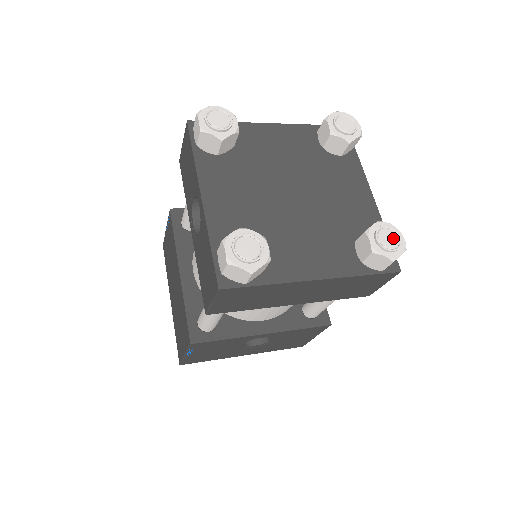
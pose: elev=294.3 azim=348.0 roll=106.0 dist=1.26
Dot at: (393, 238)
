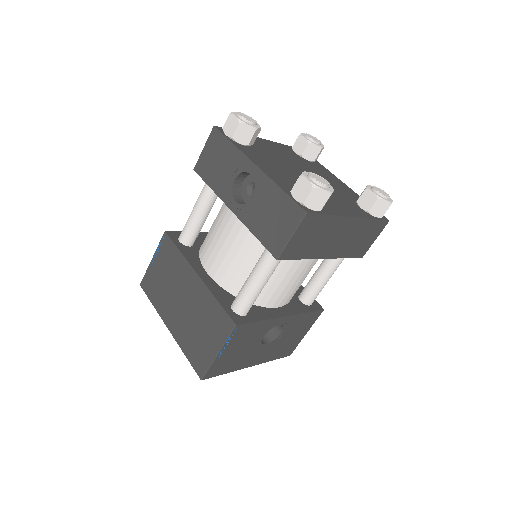
Dot at: (383, 192)
